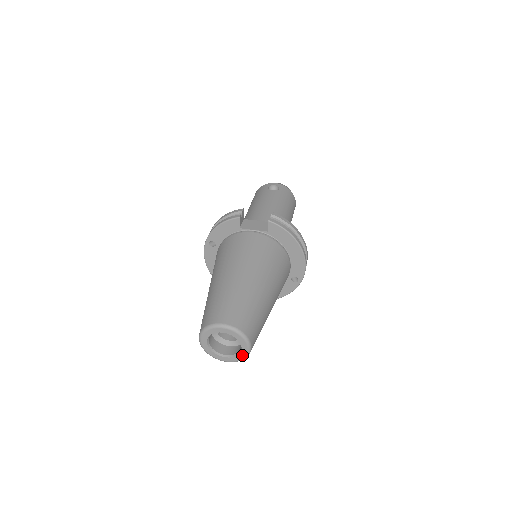
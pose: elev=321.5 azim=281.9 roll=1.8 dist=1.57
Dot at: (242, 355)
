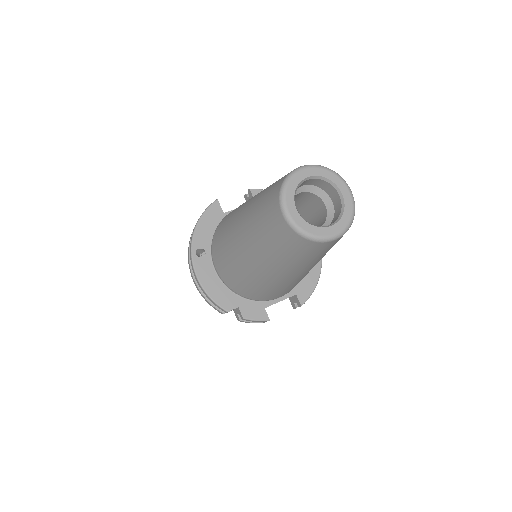
Dot at: (348, 207)
